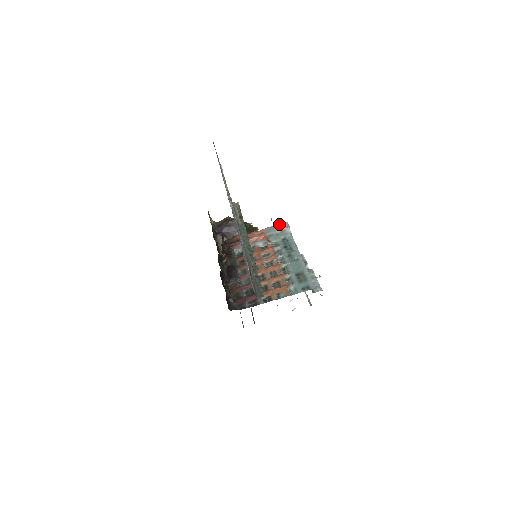
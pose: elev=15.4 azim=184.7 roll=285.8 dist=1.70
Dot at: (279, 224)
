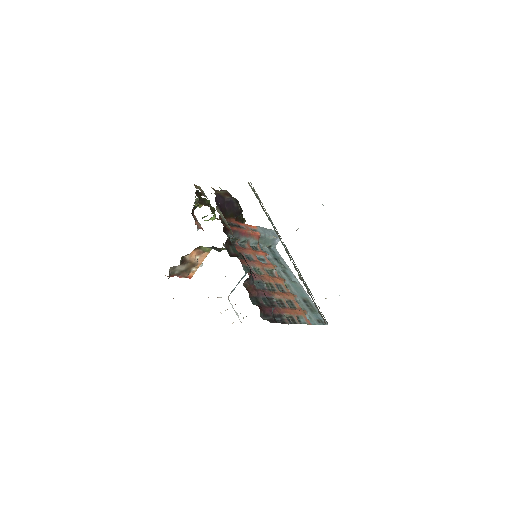
Dot at: (269, 229)
